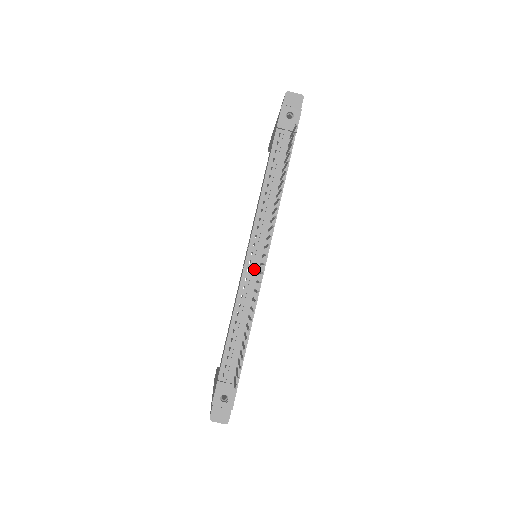
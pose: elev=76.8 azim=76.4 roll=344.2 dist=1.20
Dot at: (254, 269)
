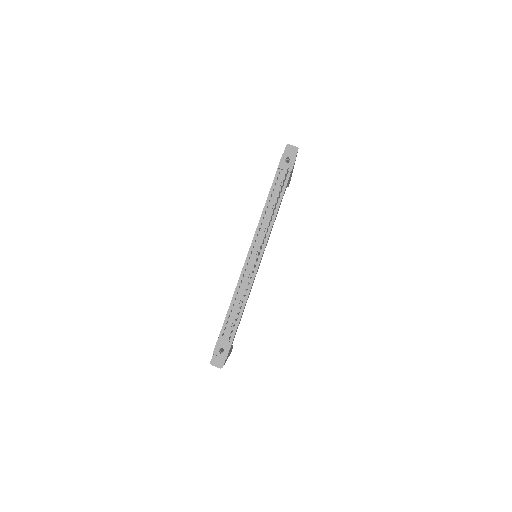
Dot at: (252, 263)
